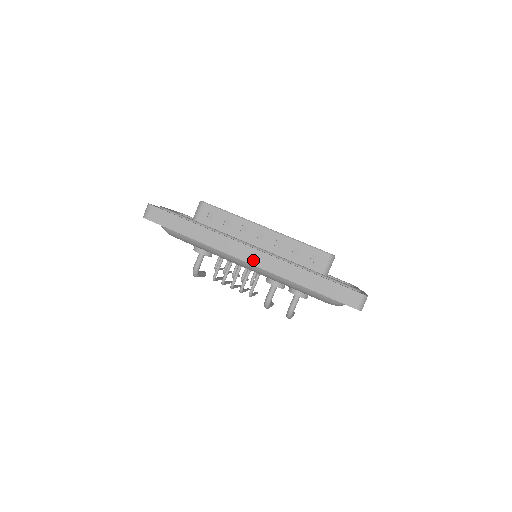
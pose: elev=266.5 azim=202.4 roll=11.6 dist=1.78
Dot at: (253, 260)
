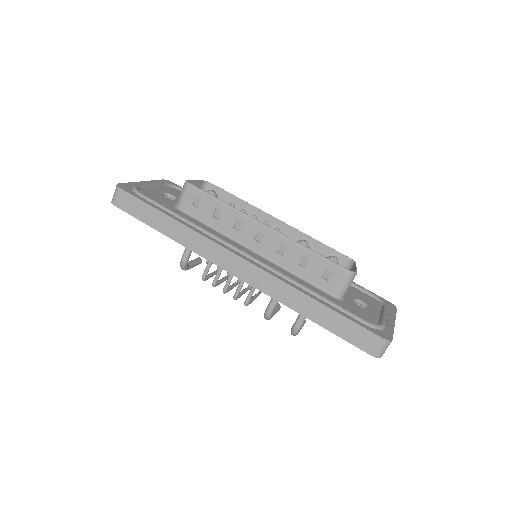
Dot at: (243, 274)
